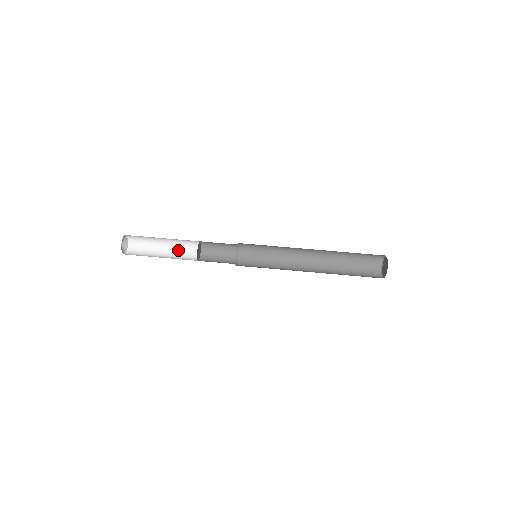
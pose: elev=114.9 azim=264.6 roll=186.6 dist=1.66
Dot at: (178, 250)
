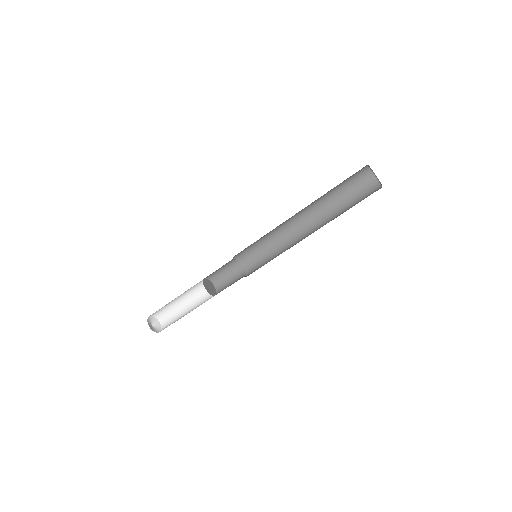
Dot at: (195, 295)
